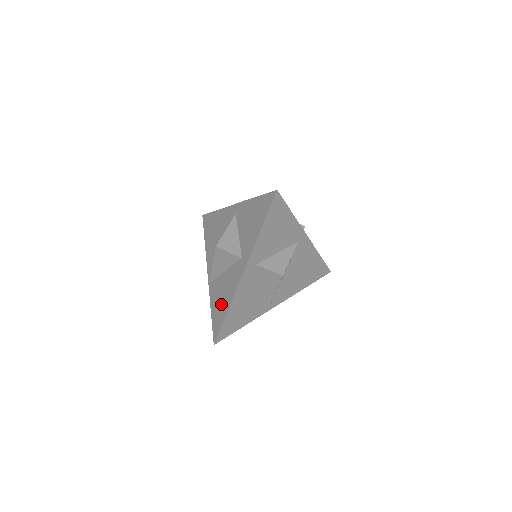
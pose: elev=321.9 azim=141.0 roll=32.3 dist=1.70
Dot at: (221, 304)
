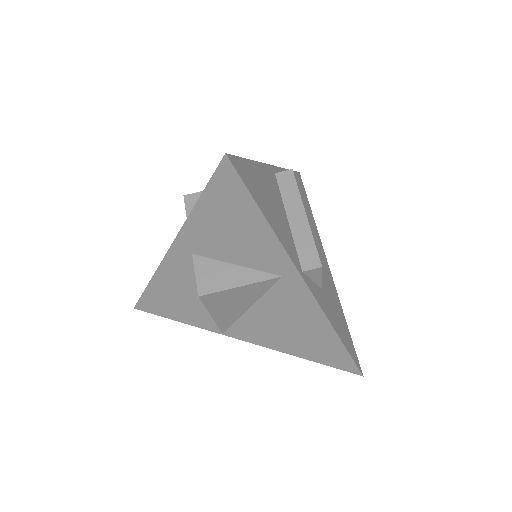
Dot at: occluded
